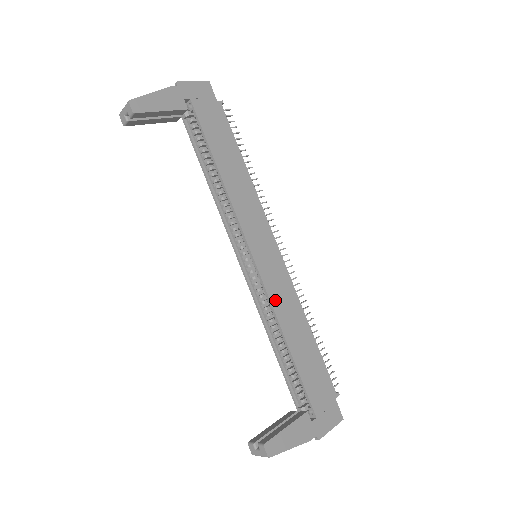
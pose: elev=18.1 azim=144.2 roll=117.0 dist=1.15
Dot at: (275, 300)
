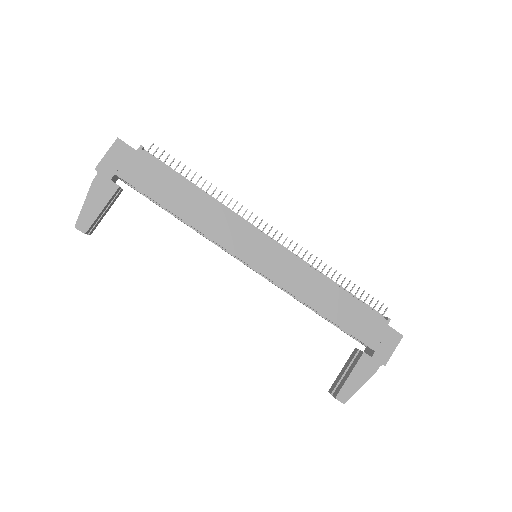
Dot at: (290, 286)
